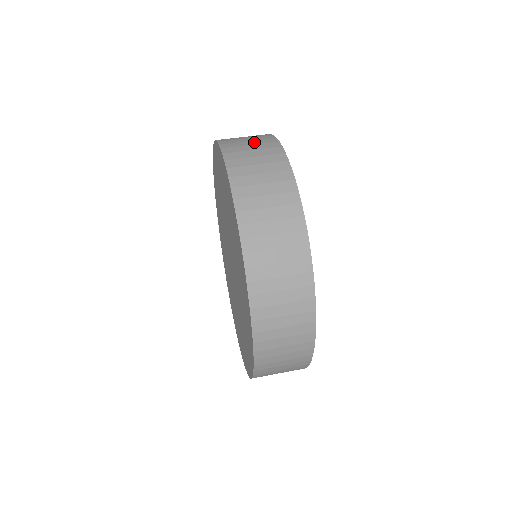
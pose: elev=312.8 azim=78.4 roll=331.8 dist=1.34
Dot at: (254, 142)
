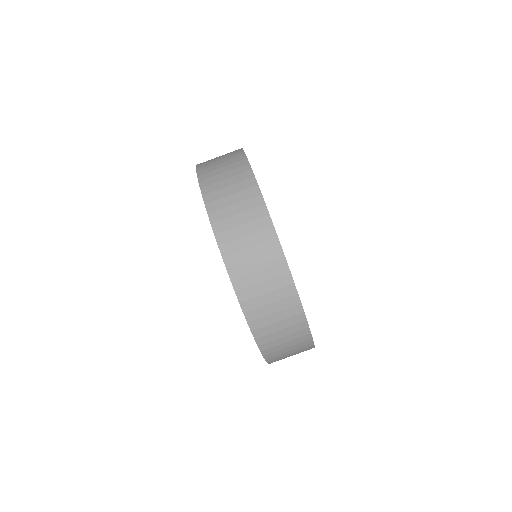
Dot at: (226, 163)
